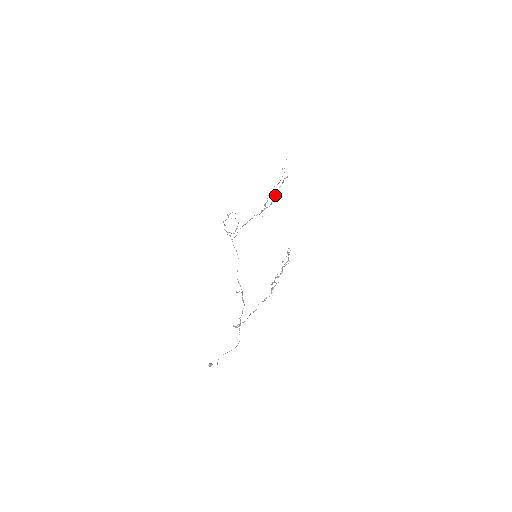
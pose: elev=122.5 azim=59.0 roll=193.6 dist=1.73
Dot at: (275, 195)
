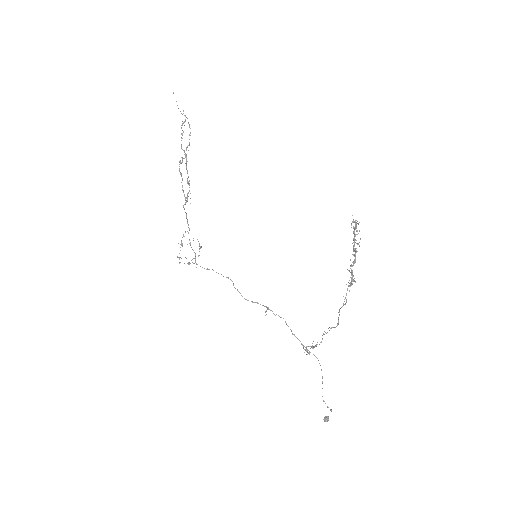
Dot at: occluded
